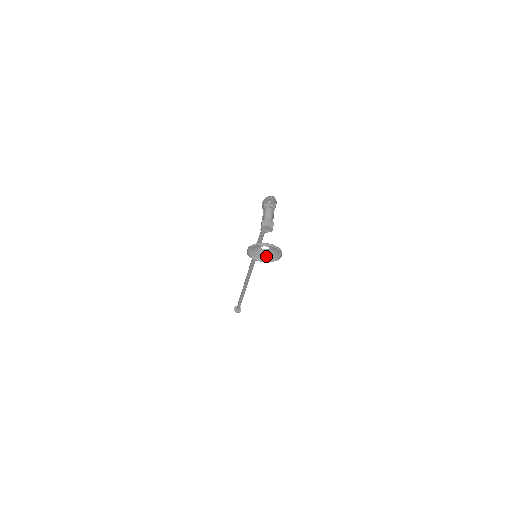
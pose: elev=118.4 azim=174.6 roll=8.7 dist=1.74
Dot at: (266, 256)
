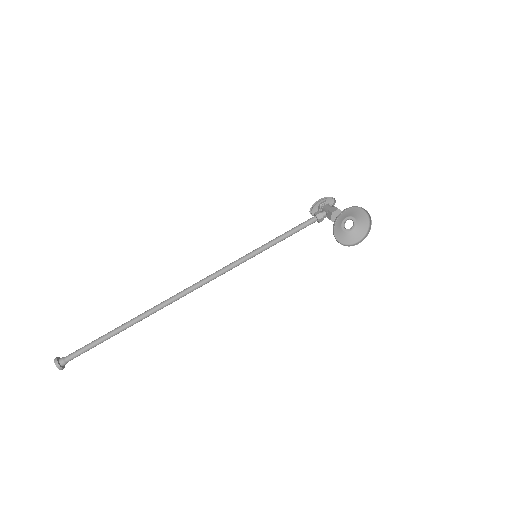
Dot at: (339, 236)
